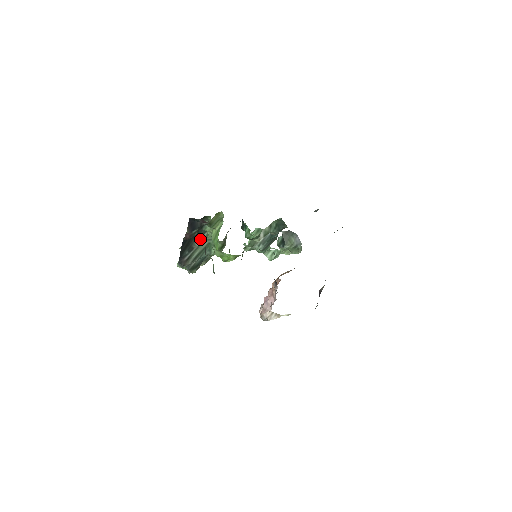
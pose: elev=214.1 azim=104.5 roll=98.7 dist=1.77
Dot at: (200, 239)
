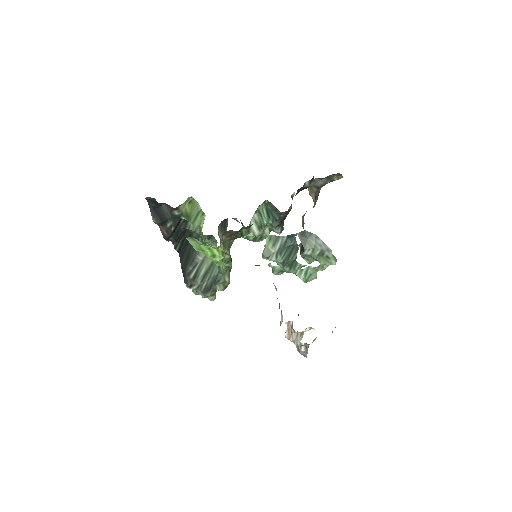
Dot at: occluded
